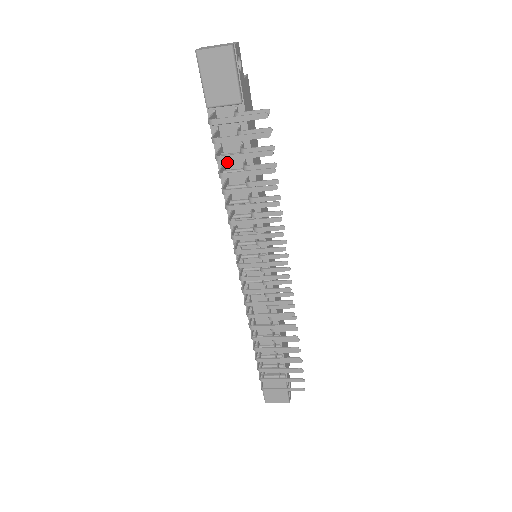
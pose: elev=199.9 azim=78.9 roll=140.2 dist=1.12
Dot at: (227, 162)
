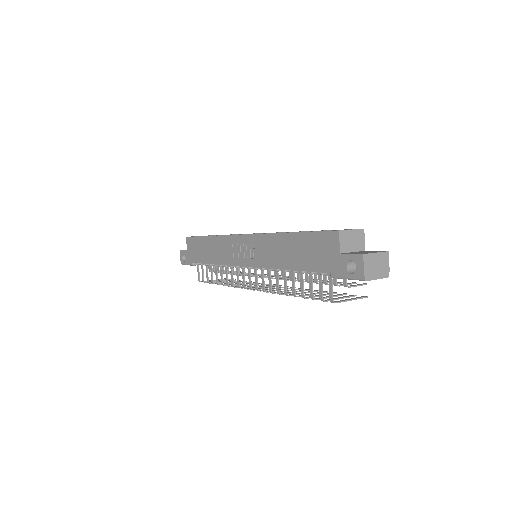
Dot at: occluded
